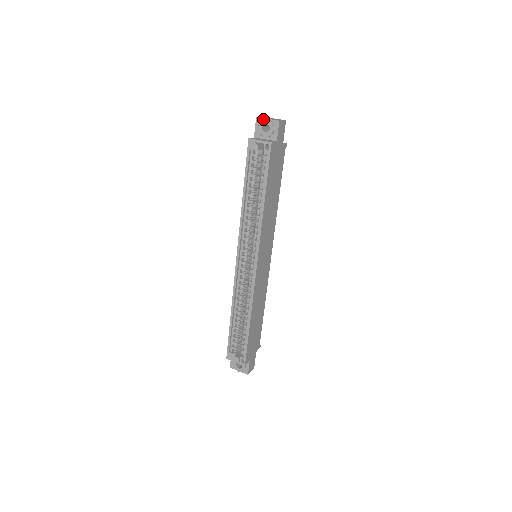
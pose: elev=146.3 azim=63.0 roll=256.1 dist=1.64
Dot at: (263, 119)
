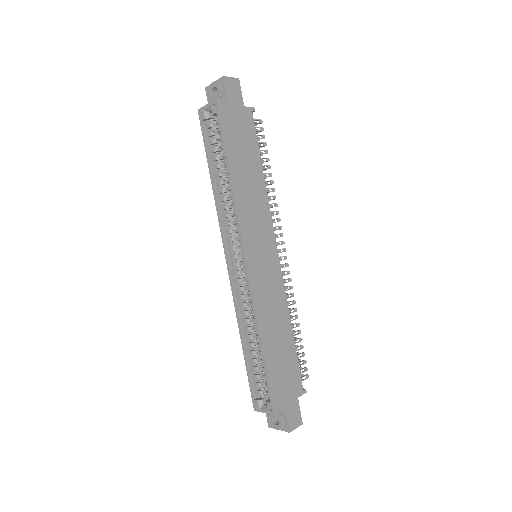
Dot at: (210, 85)
